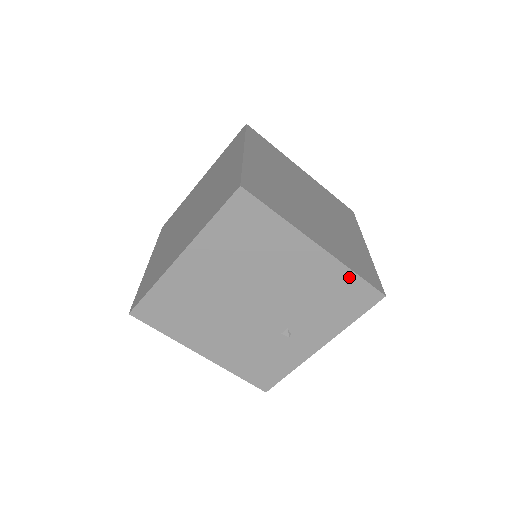
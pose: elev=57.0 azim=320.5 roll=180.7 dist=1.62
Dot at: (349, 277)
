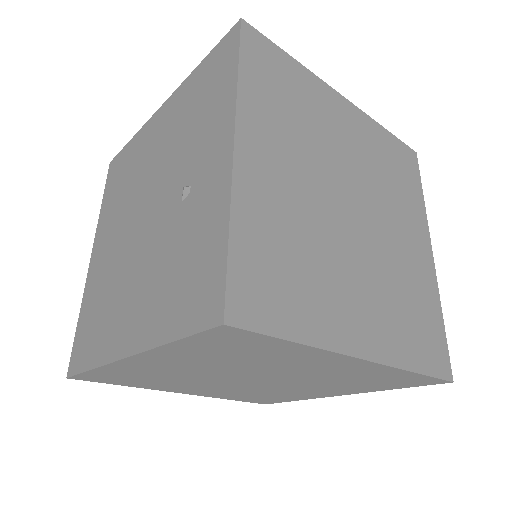
Dot at: (198, 73)
